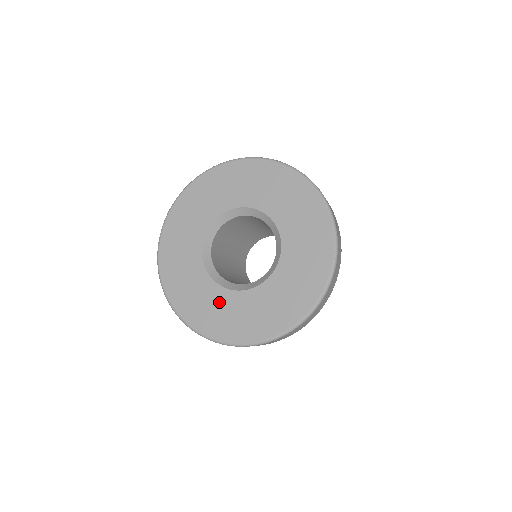
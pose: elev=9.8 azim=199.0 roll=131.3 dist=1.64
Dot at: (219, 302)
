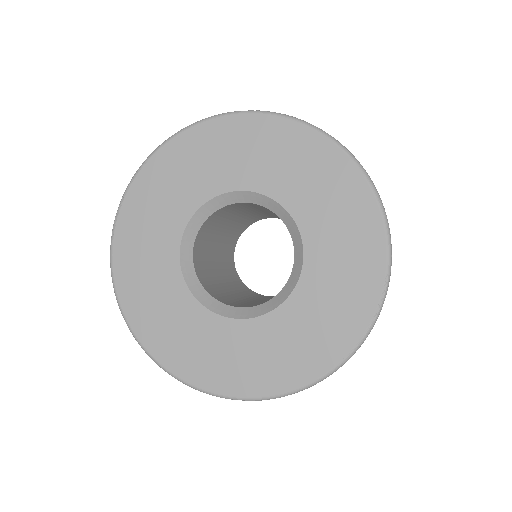
Dot at: (201, 331)
